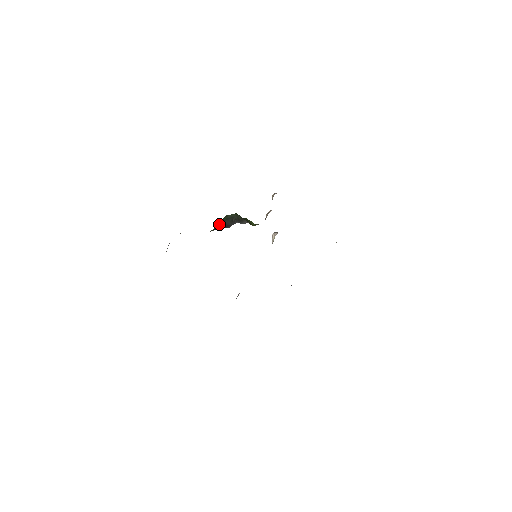
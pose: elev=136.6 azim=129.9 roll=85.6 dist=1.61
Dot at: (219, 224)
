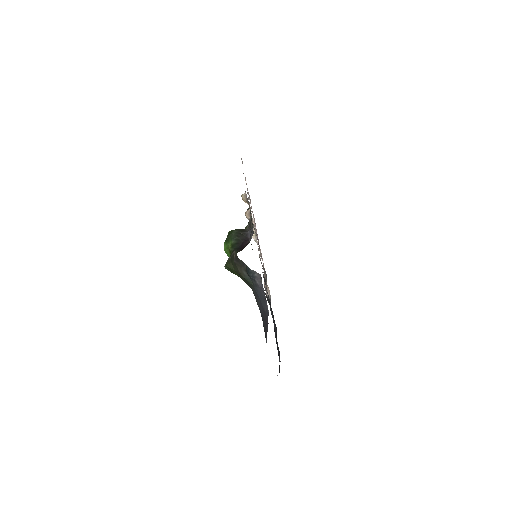
Dot at: (234, 245)
